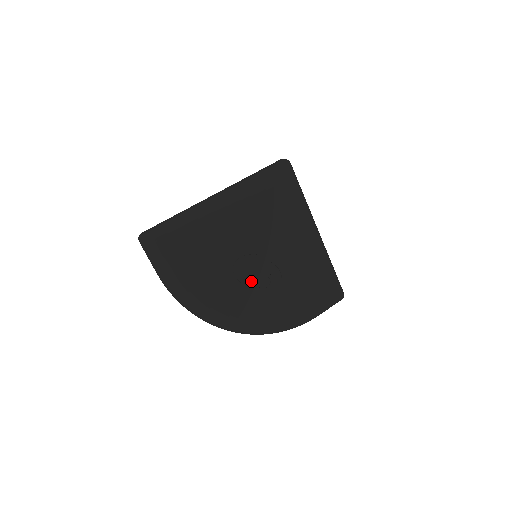
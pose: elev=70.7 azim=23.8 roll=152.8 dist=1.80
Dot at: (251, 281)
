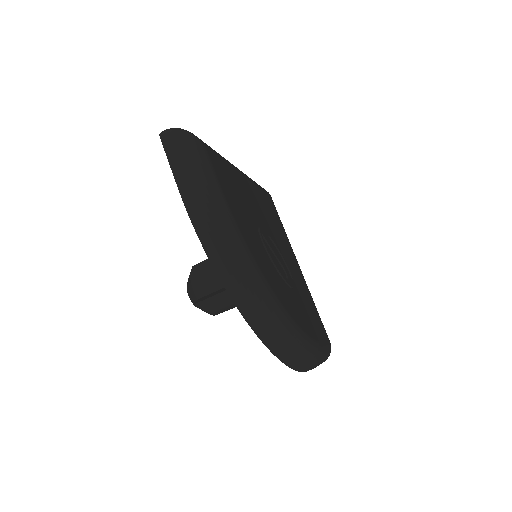
Dot at: (274, 261)
